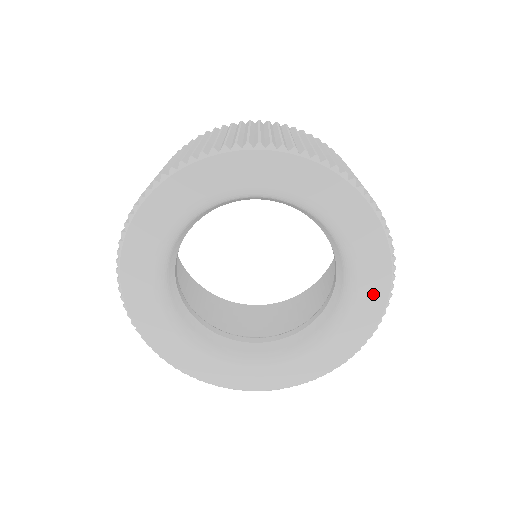
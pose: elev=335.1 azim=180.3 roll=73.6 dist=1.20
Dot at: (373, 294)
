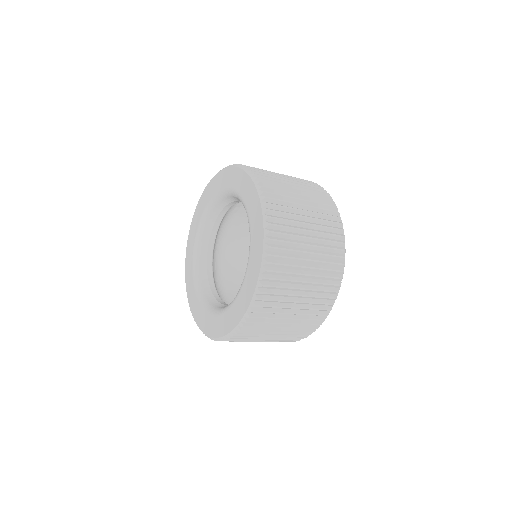
Dot at: (251, 196)
